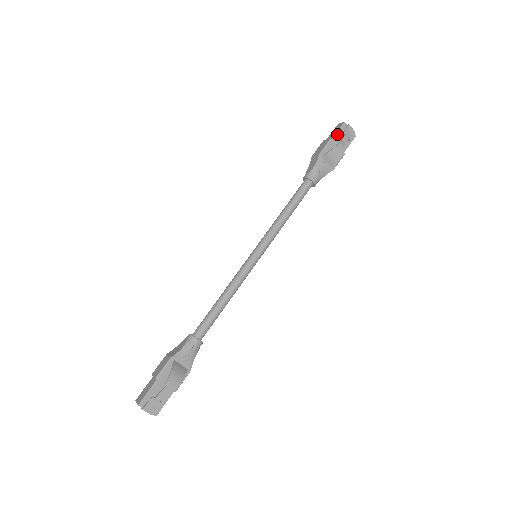
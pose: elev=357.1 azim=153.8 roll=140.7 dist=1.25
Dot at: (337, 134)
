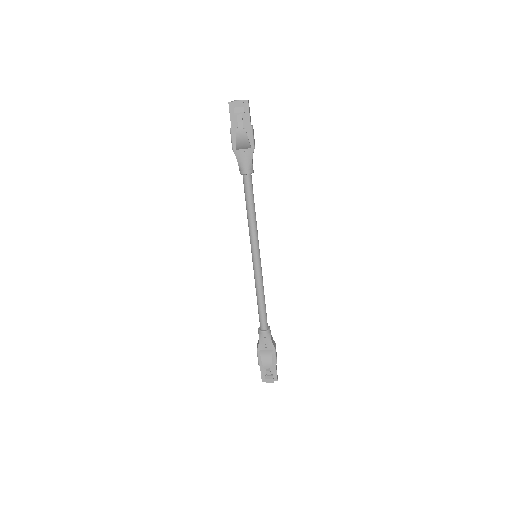
Dot at: (232, 119)
